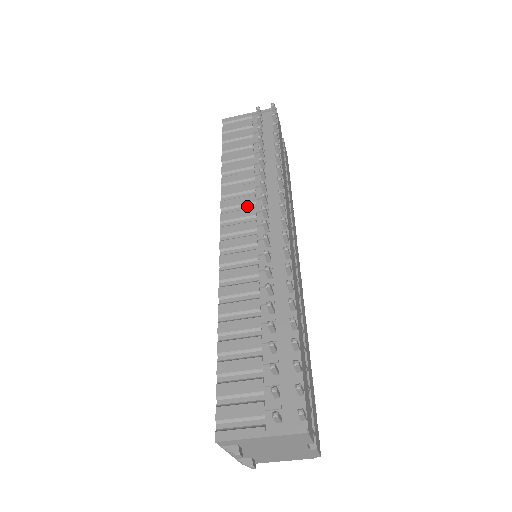
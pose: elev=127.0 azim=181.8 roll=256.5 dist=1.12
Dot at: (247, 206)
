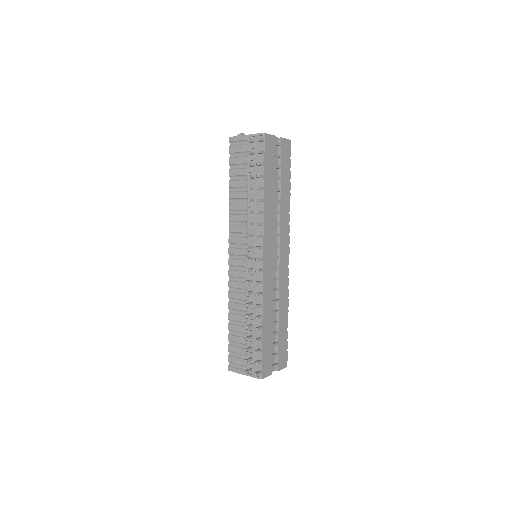
Dot at: (243, 234)
